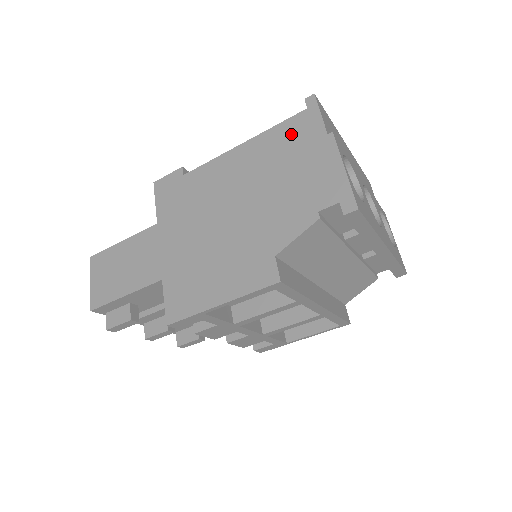
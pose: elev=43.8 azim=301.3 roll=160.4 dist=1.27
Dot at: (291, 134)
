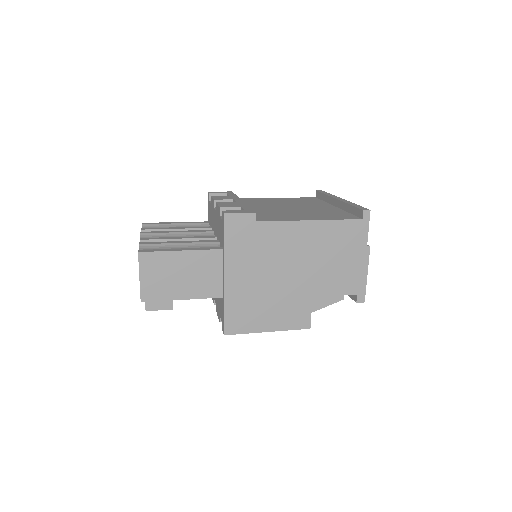
Dot at: (346, 233)
